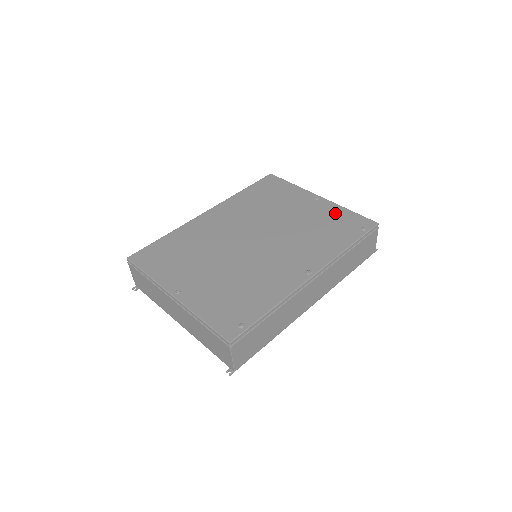
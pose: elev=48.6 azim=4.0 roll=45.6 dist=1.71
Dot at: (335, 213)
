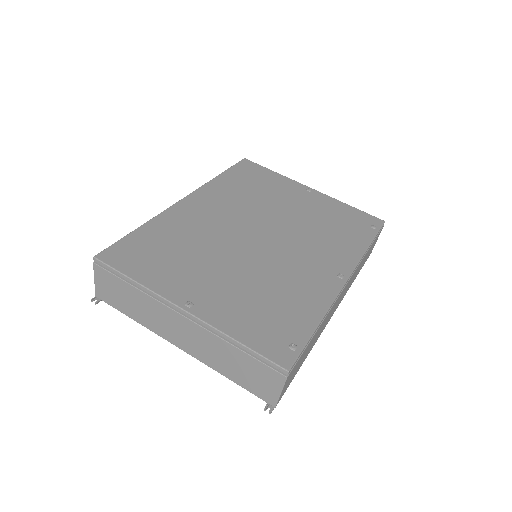
Dot at: (337, 208)
